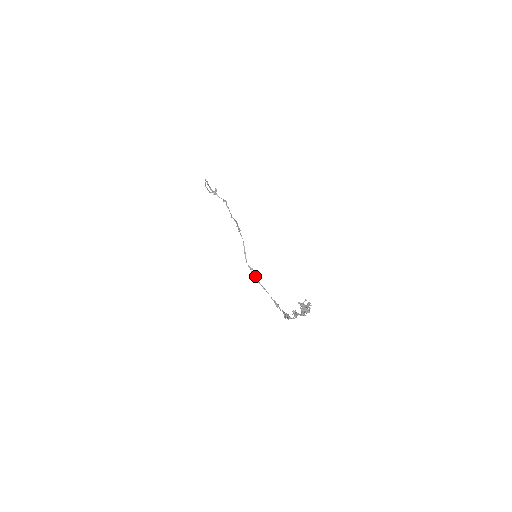
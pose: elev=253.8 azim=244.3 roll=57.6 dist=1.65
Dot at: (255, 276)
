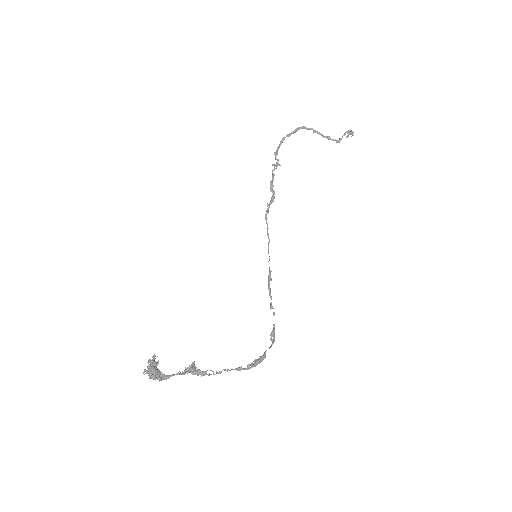
Dot at: (269, 285)
